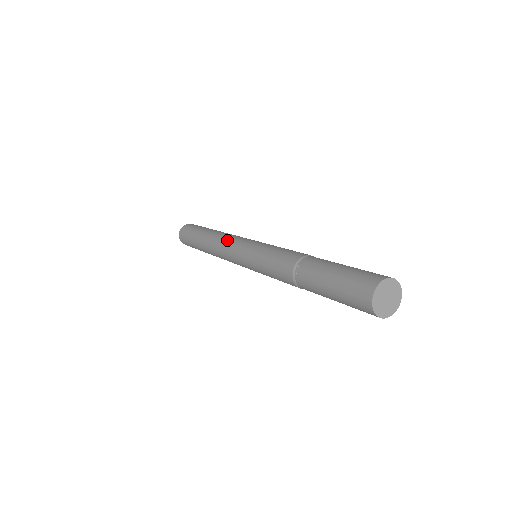
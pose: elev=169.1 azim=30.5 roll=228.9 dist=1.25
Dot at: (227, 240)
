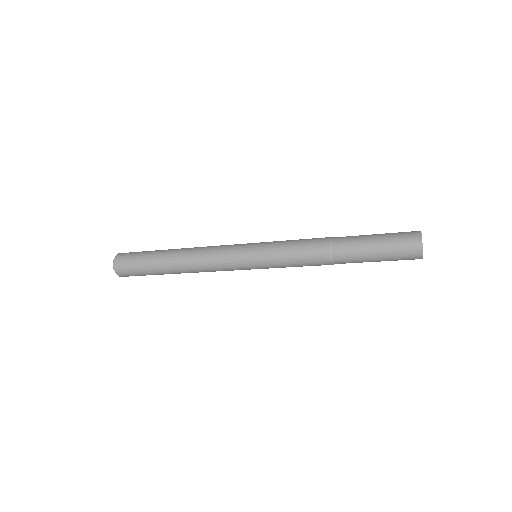
Dot at: (215, 254)
